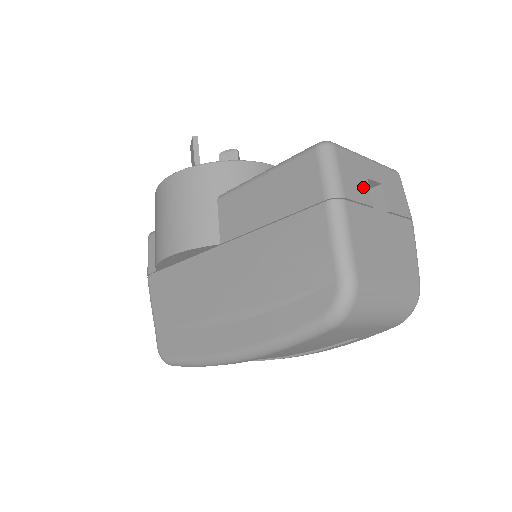
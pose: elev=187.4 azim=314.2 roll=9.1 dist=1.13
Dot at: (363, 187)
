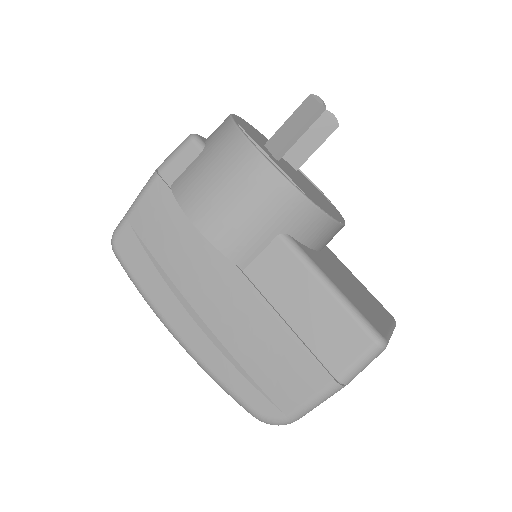
Dot at: occluded
